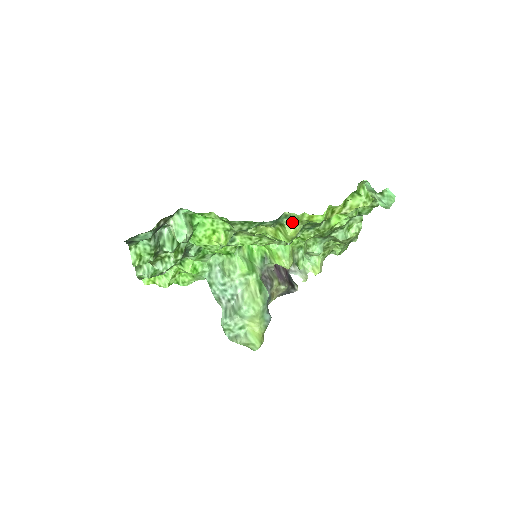
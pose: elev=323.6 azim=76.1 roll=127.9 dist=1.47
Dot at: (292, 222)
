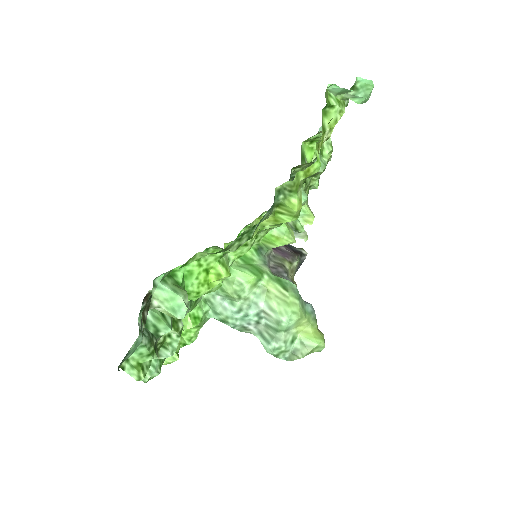
Dot at: (290, 193)
